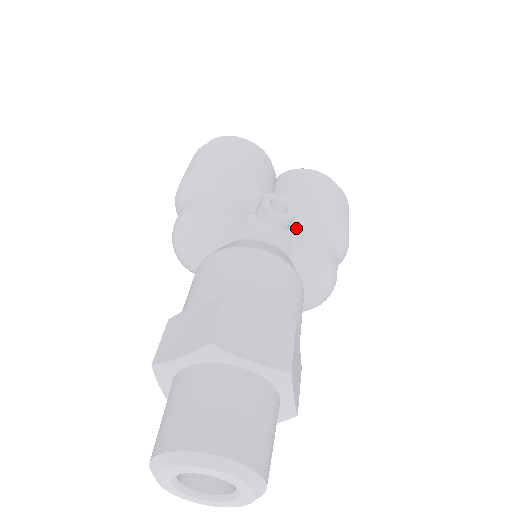
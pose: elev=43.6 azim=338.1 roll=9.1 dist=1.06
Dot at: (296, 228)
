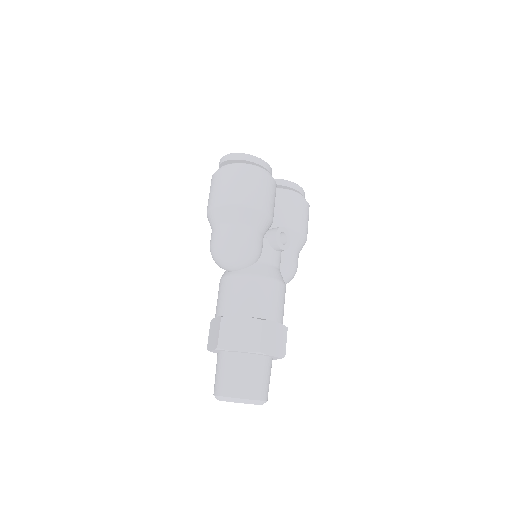
Dot at: occluded
